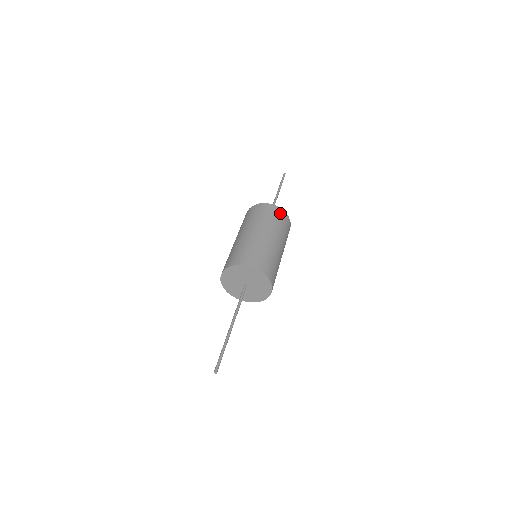
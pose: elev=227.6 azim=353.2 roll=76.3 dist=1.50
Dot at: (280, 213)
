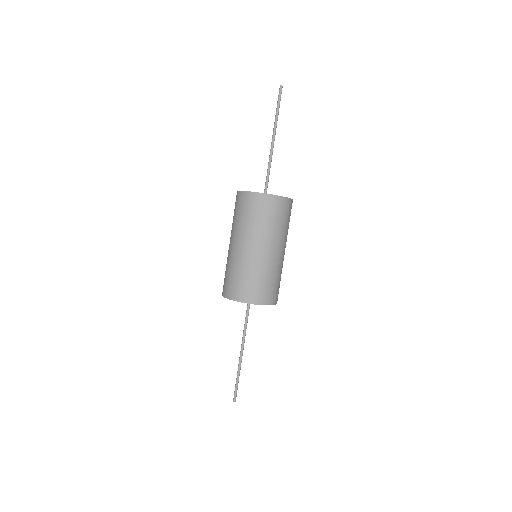
Dot at: (260, 202)
